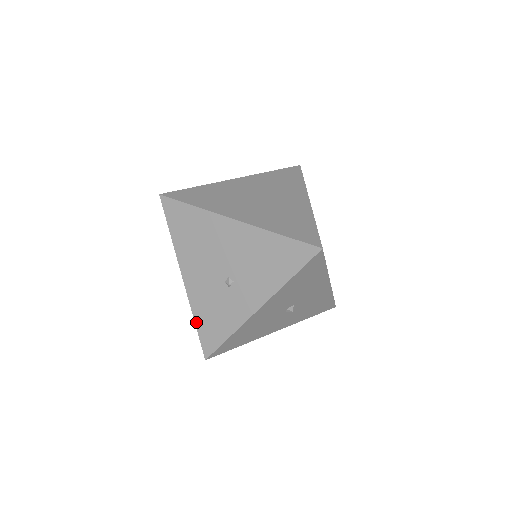
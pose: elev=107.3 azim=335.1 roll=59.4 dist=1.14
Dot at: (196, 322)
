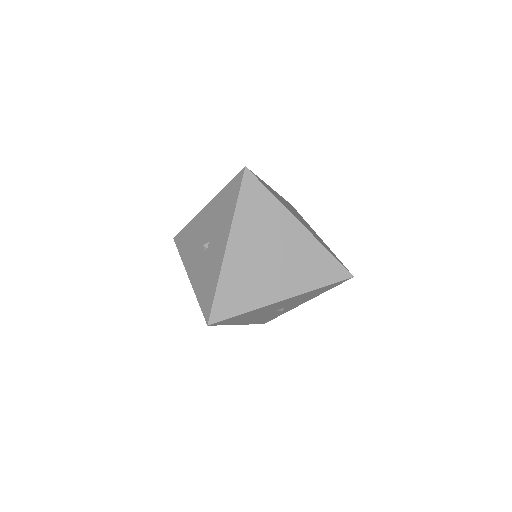
Dot at: occluded
